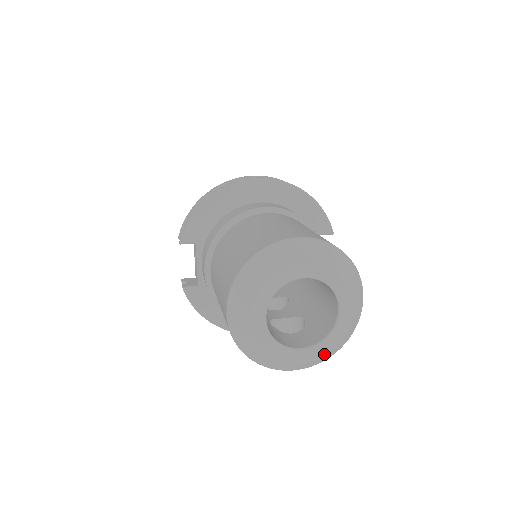
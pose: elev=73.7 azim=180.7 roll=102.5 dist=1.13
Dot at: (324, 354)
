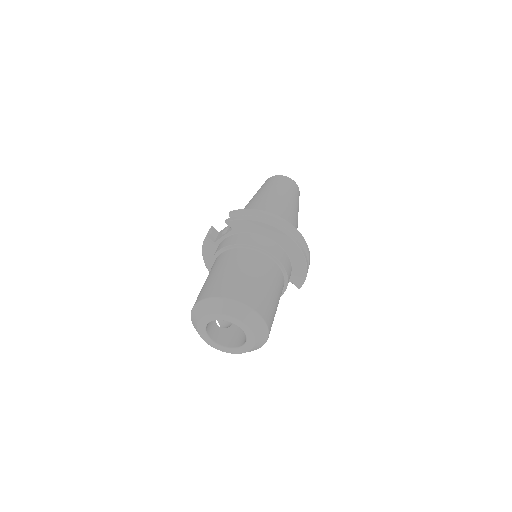
Dot at: occluded
